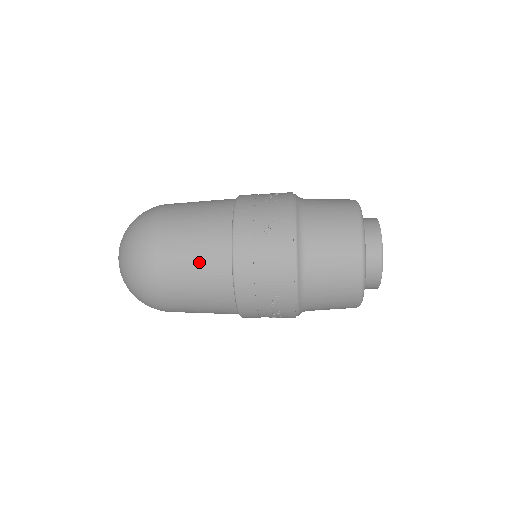
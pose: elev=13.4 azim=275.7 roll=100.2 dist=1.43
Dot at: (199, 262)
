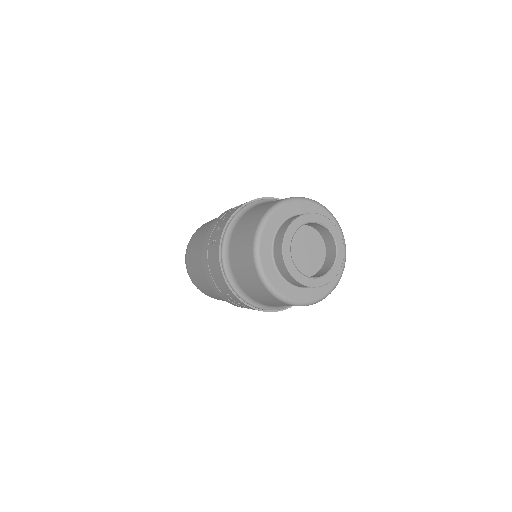
Dot at: (197, 267)
